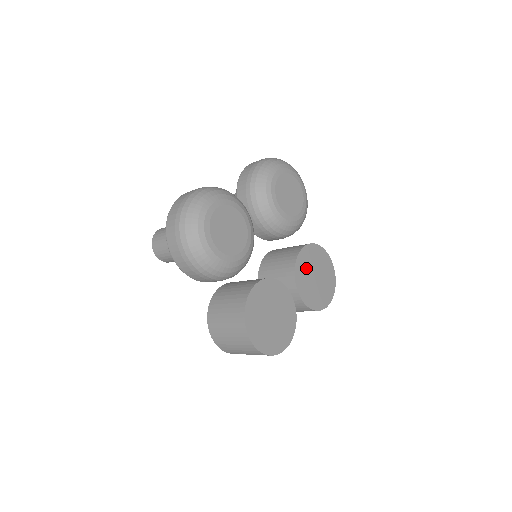
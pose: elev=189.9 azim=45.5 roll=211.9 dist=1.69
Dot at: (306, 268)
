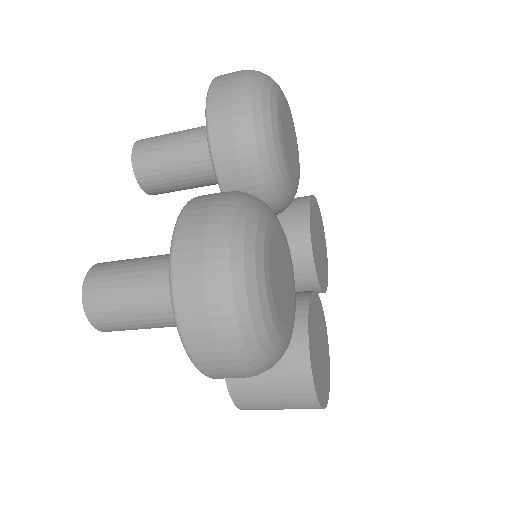
Dot at: (315, 242)
